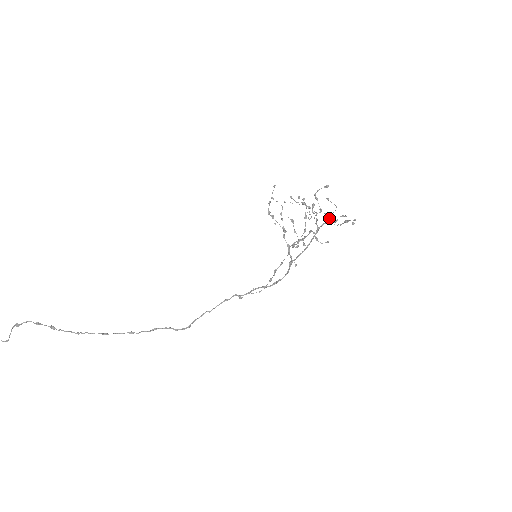
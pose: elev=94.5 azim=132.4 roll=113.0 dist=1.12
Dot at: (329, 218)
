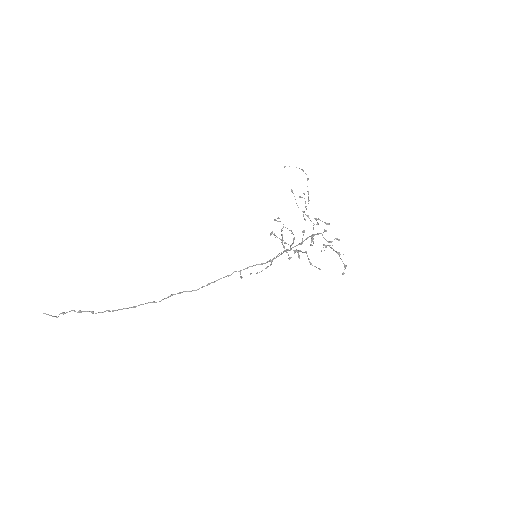
Dot at: (324, 245)
